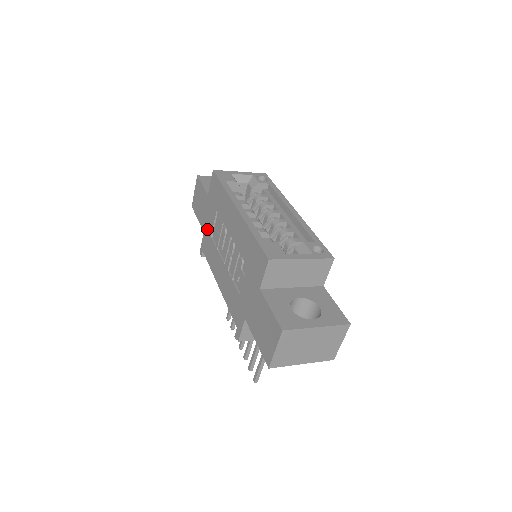
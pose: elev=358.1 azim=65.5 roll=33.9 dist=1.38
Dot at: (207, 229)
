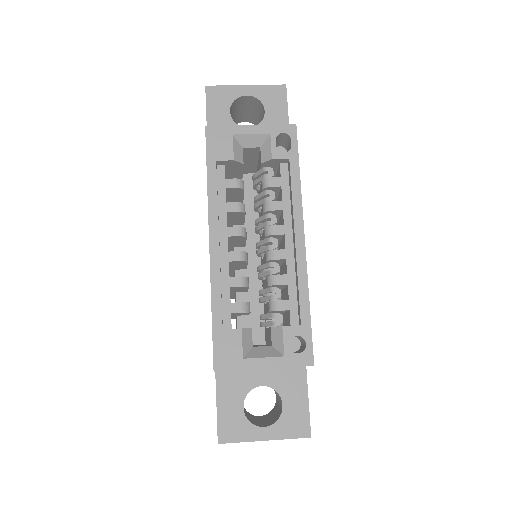
Dot at: occluded
